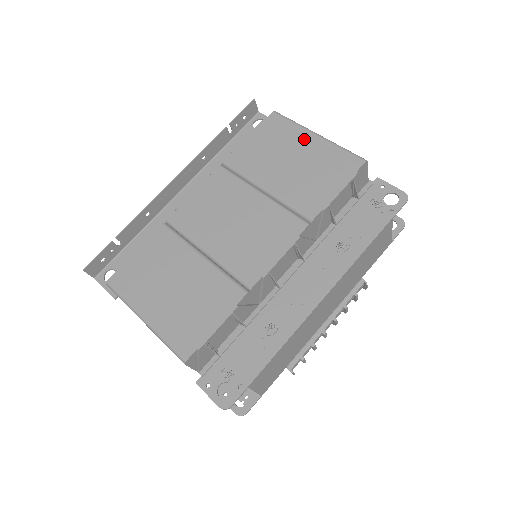
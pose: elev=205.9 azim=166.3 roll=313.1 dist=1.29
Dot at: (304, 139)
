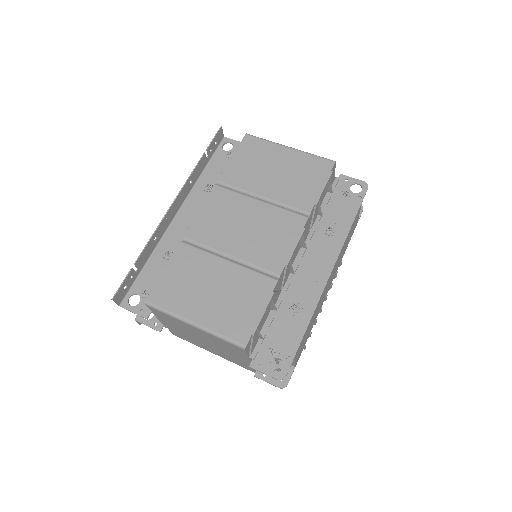
Dot at: (280, 152)
